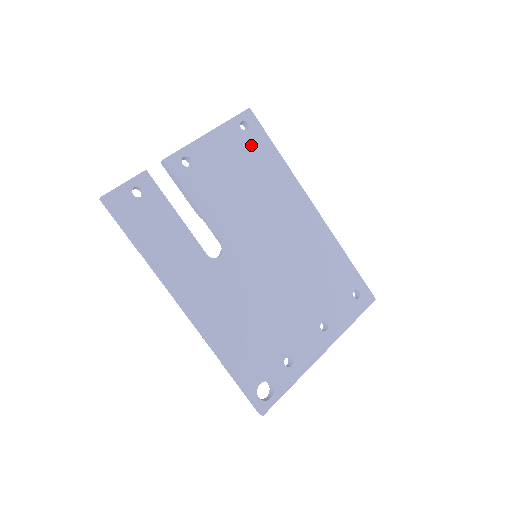
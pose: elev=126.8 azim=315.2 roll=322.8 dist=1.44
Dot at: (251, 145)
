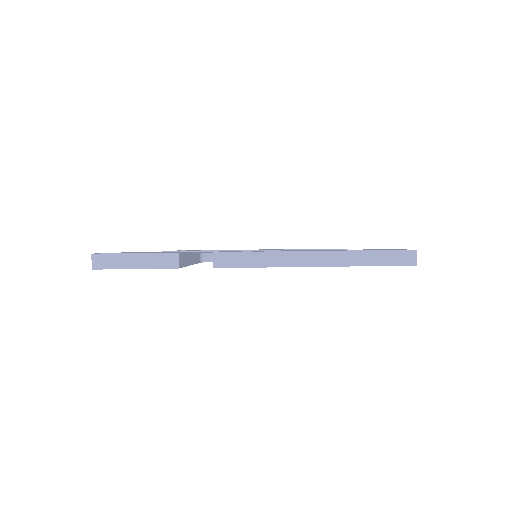
Dot at: occluded
